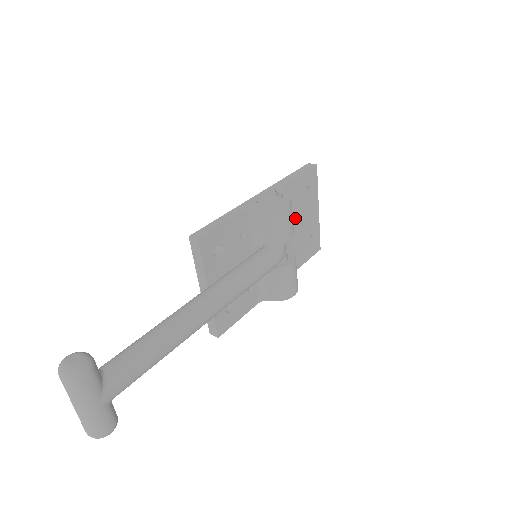
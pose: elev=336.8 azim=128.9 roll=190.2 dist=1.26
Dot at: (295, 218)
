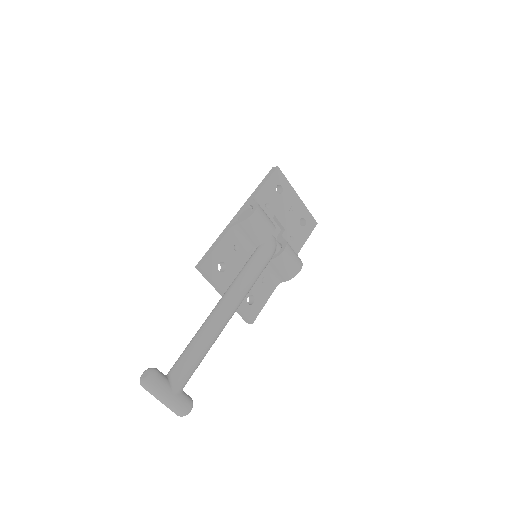
Dot at: (278, 213)
